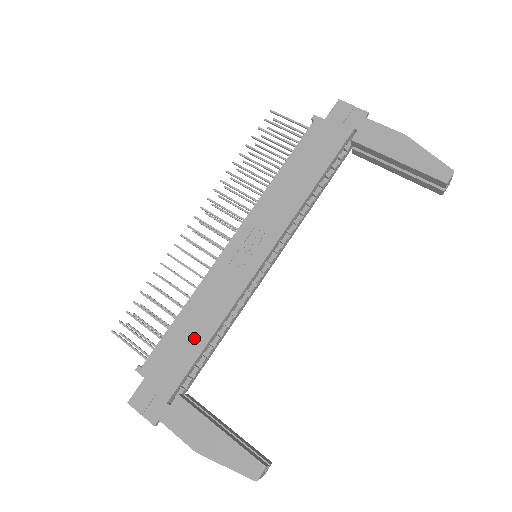
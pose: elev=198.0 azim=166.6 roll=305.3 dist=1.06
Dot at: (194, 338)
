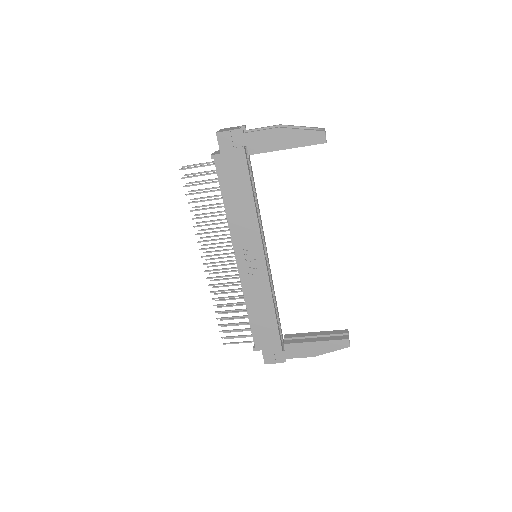
Dot at: (267, 319)
